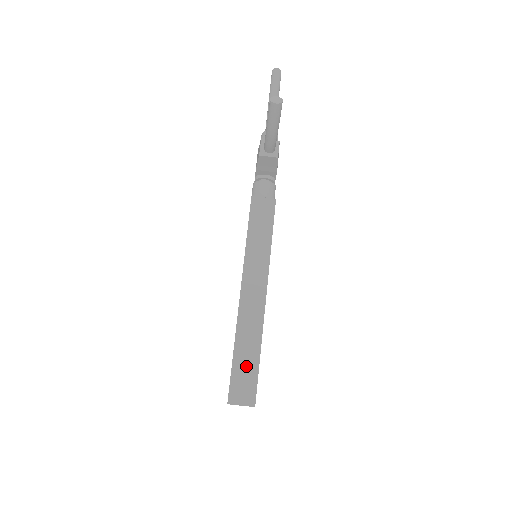
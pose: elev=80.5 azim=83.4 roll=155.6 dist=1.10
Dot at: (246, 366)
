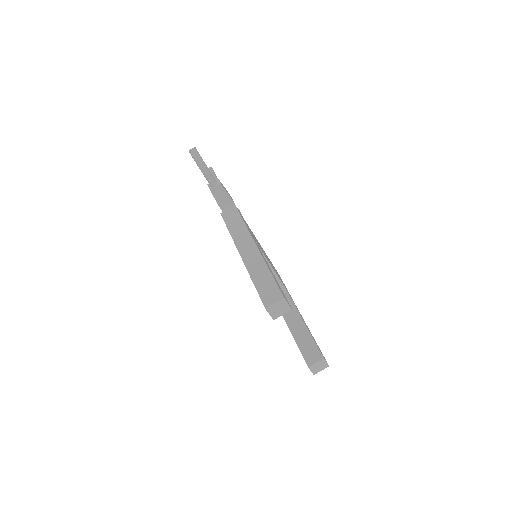
Dot at: (265, 283)
